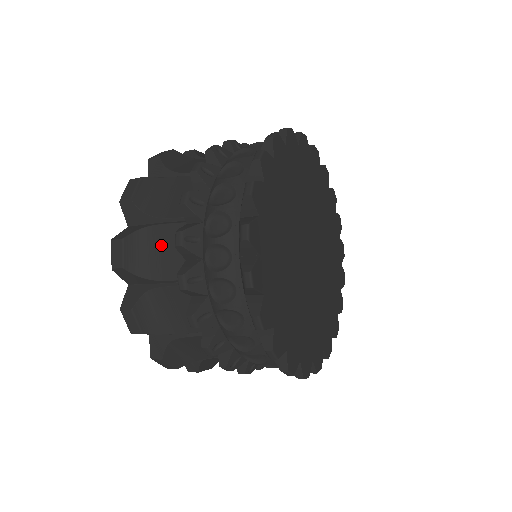
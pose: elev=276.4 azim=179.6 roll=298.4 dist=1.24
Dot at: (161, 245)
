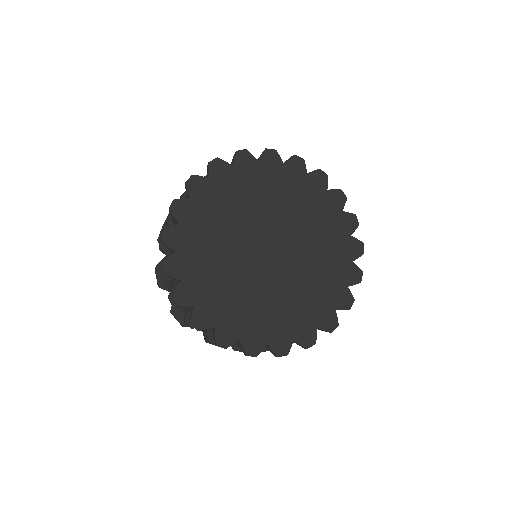
Dot at: occluded
